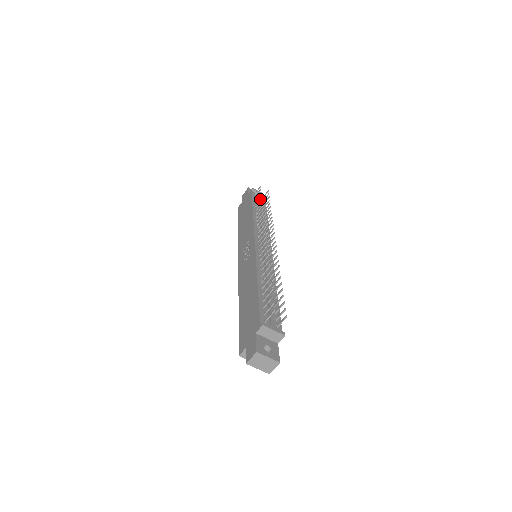
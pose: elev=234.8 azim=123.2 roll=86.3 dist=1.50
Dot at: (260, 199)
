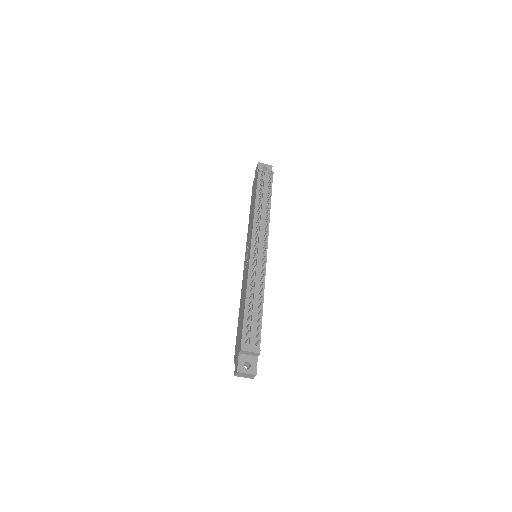
Dot at: (265, 182)
